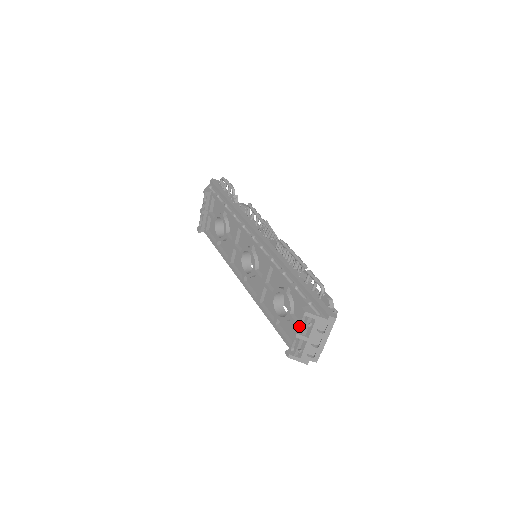
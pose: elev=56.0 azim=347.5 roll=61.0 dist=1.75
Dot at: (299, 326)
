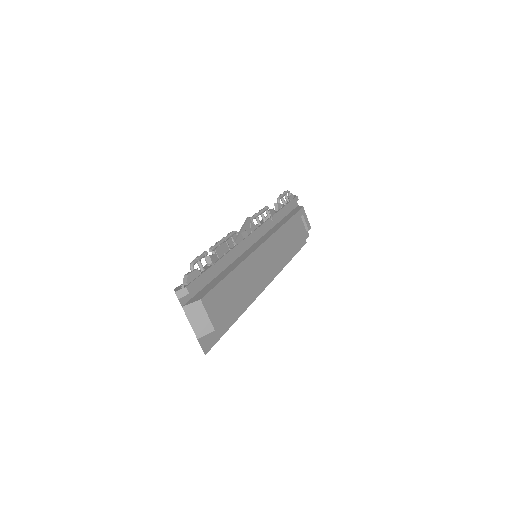
Dot at: occluded
